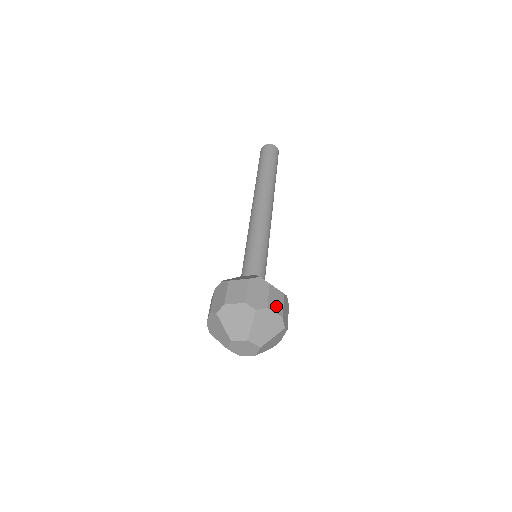
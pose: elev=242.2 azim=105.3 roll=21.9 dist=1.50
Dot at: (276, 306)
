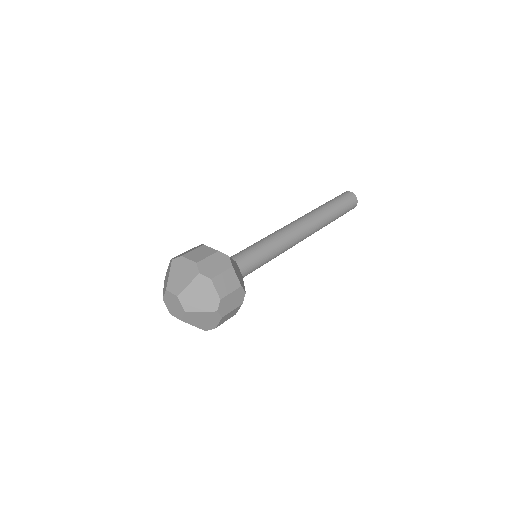
Dot at: (222, 286)
